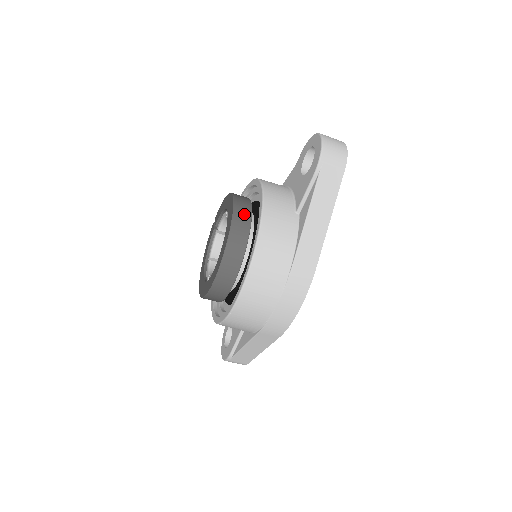
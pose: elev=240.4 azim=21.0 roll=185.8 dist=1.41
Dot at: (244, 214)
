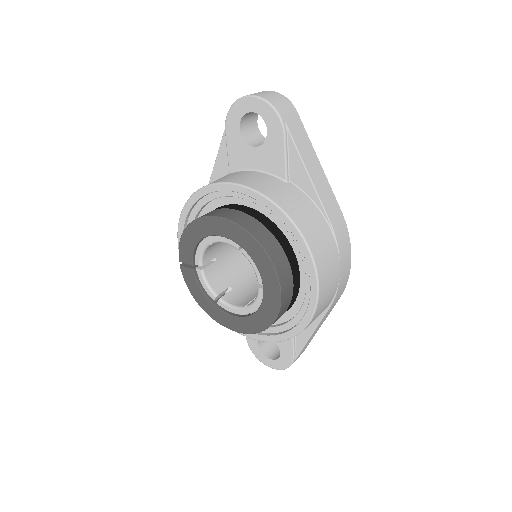
Dot at: (249, 221)
